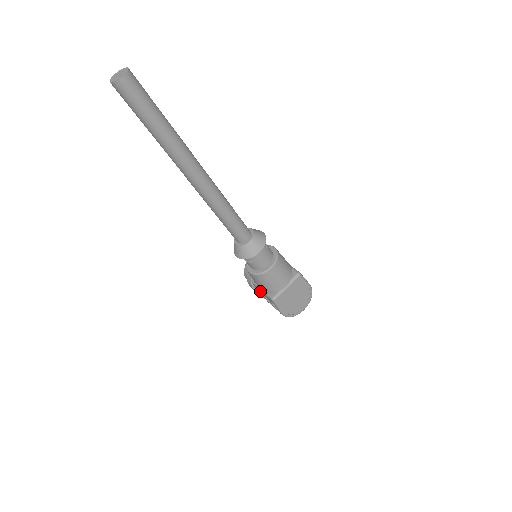
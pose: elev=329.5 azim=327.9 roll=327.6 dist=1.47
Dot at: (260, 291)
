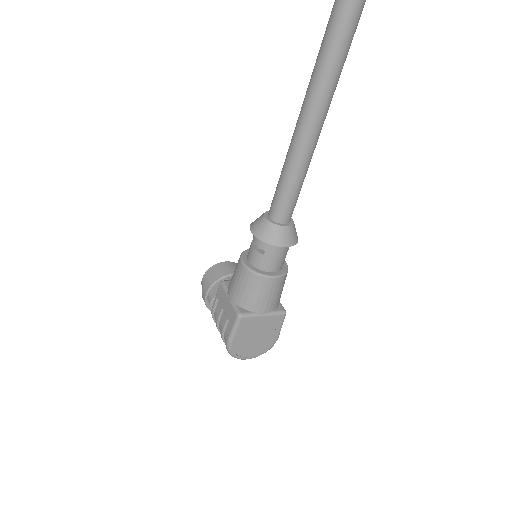
Dot at: (223, 298)
